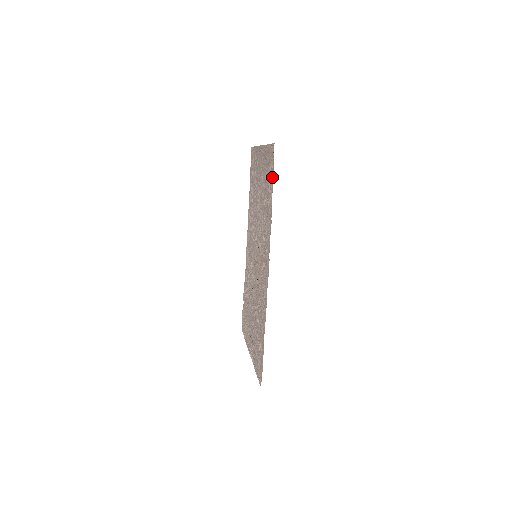
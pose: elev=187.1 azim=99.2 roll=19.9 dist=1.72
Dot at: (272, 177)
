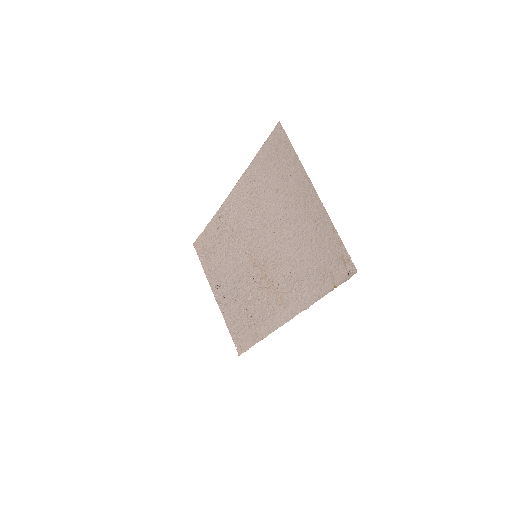
Dot at: (333, 281)
